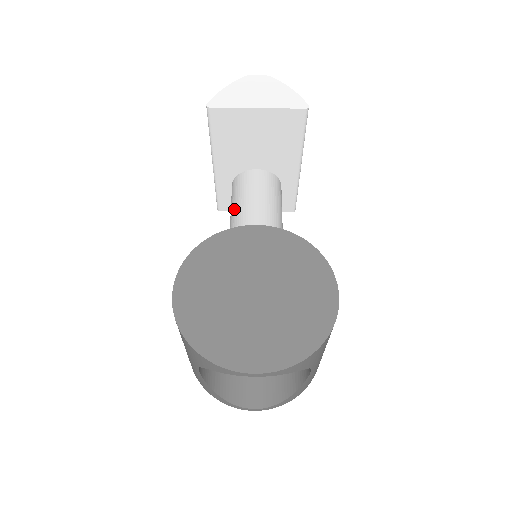
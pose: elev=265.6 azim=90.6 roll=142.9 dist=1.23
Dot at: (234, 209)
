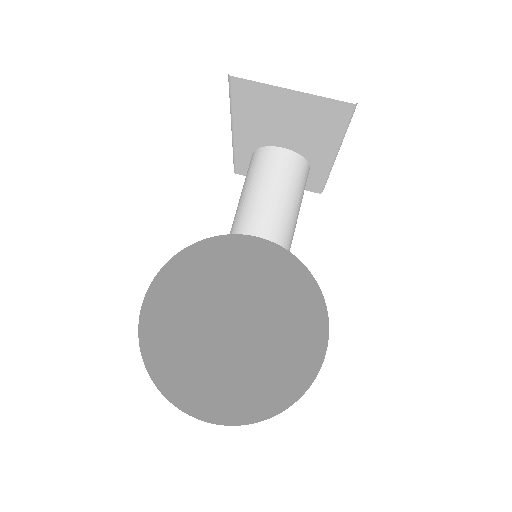
Dot at: (244, 193)
